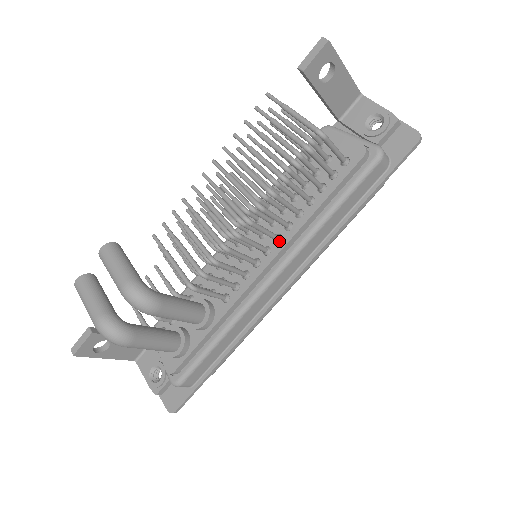
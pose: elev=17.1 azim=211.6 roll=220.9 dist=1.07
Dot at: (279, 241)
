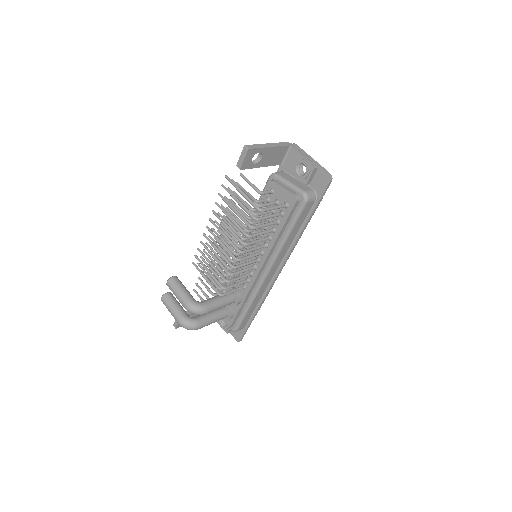
Dot at: (263, 255)
